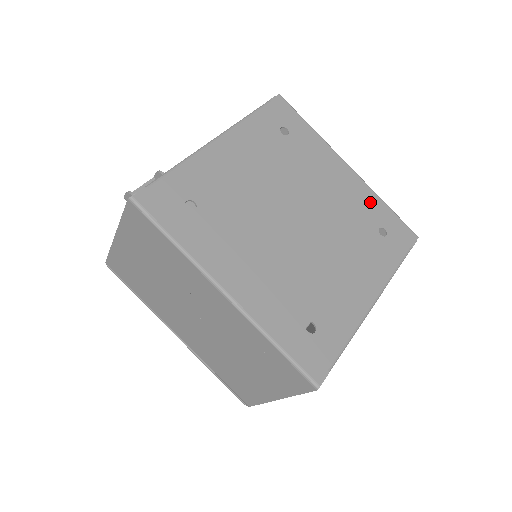
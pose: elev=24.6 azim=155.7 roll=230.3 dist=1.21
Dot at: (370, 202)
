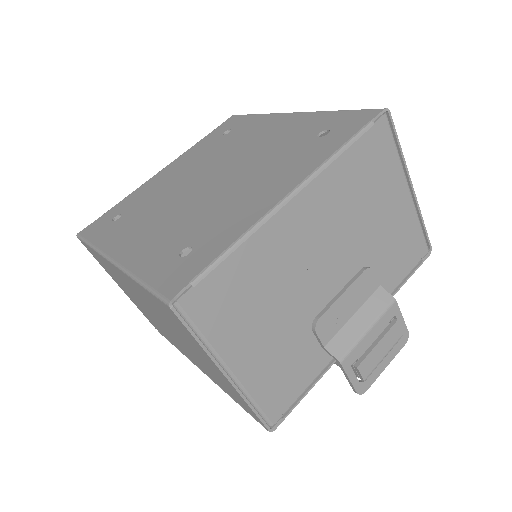
Dot at: (313, 121)
